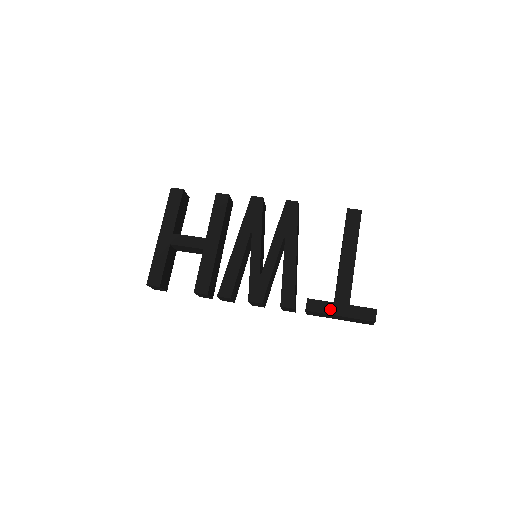
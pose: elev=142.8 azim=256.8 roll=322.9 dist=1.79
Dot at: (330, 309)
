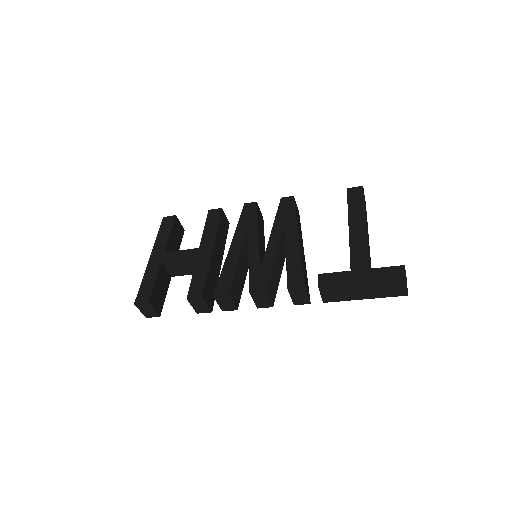
Dot at: (347, 278)
